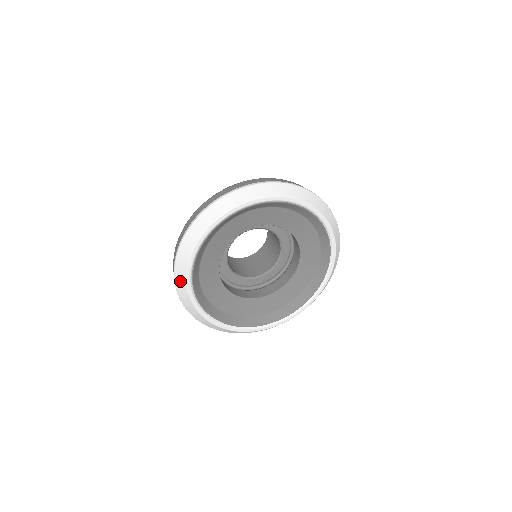
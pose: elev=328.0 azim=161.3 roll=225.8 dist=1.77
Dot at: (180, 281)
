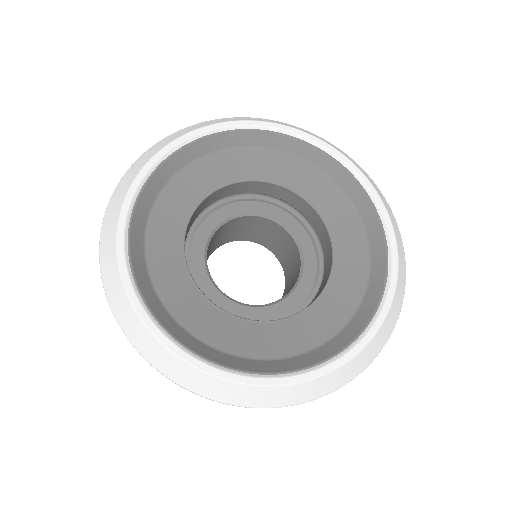
Dot at: (125, 316)
